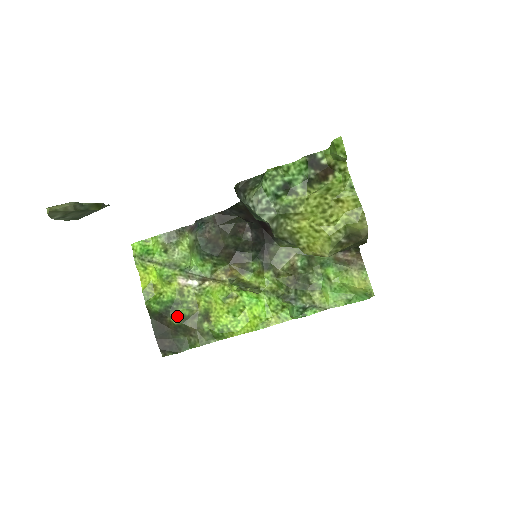
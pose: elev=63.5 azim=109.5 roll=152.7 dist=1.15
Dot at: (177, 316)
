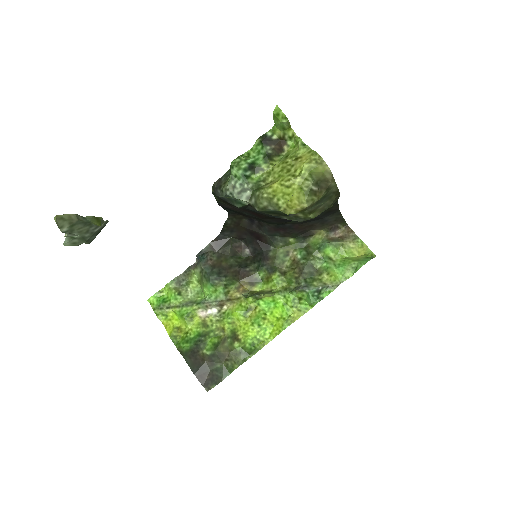
Dot at: (208, 347)
